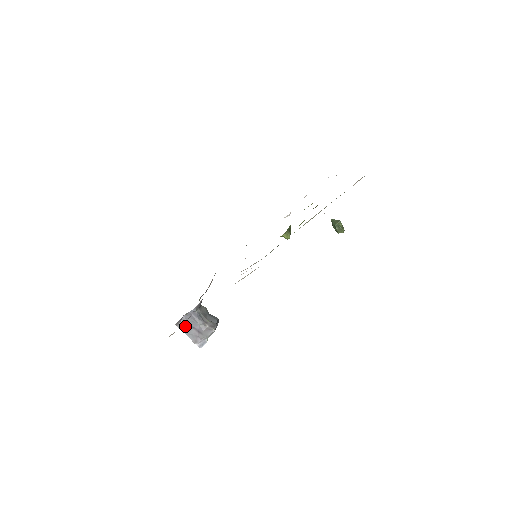
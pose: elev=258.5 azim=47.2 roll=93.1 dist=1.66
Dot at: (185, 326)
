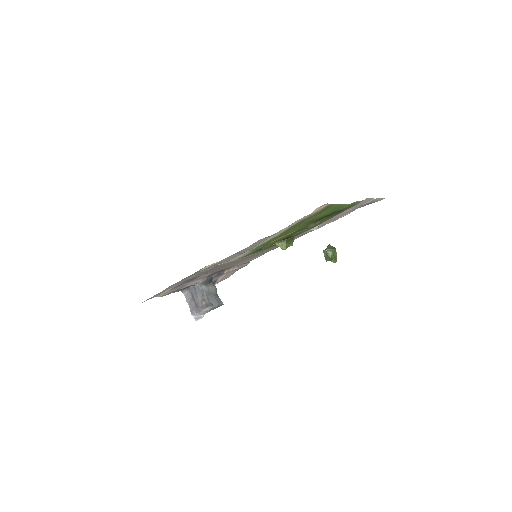
Dot at: (189, 296)
